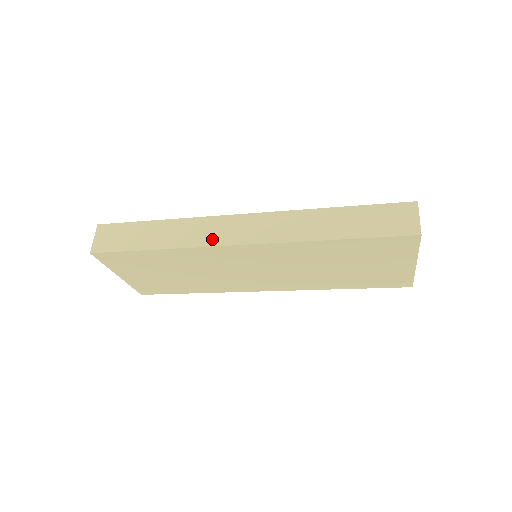
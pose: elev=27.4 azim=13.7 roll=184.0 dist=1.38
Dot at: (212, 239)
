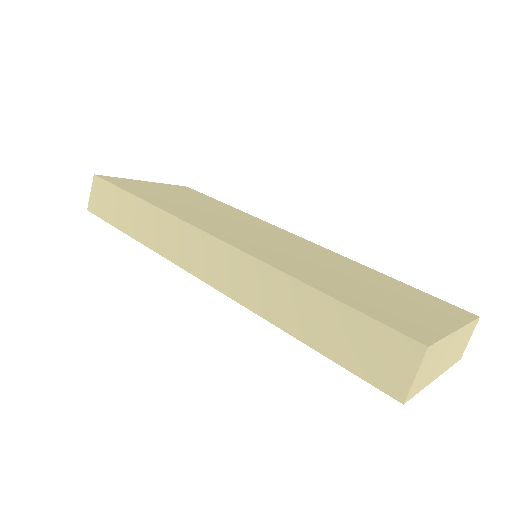
Dot at: (178, 255)
